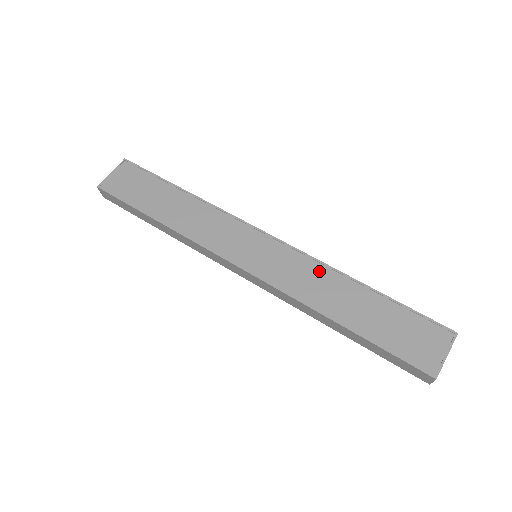
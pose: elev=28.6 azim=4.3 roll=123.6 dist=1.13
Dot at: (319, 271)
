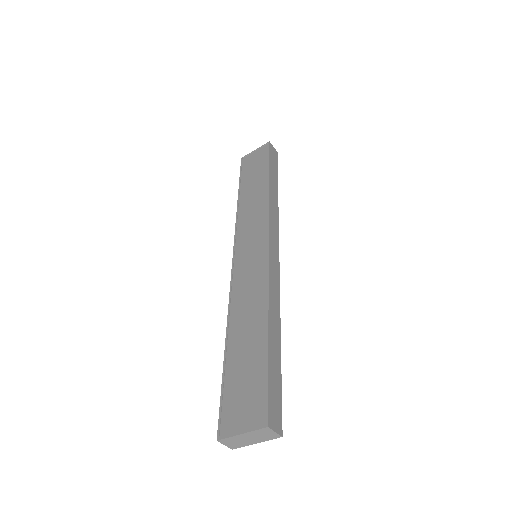
Dot at: (260, 292)
